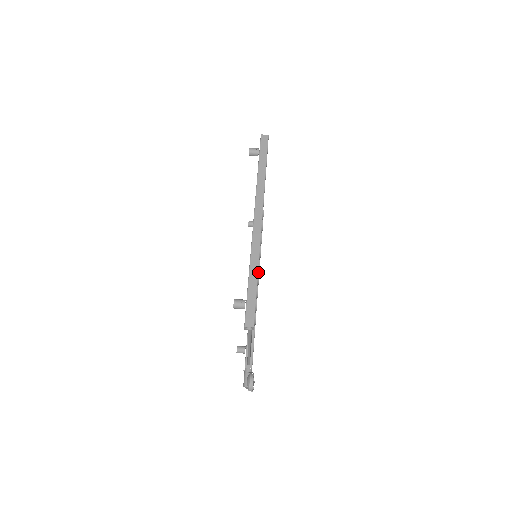
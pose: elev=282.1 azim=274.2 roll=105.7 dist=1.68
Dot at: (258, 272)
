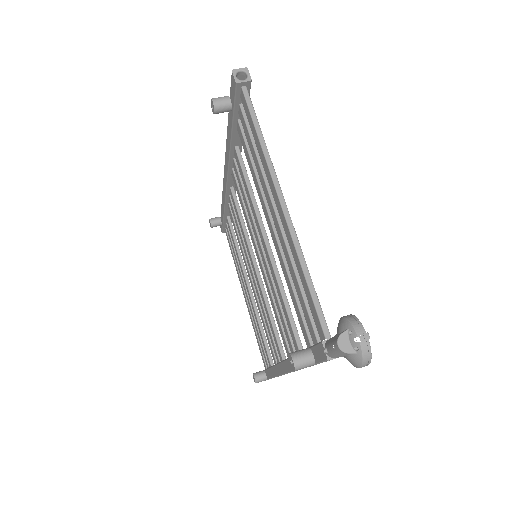
Dot at: occluded
